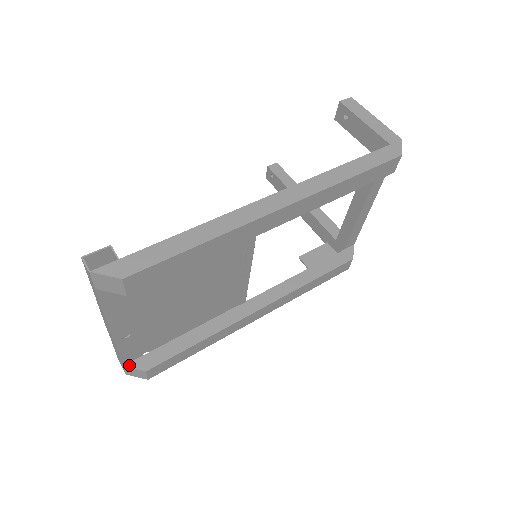
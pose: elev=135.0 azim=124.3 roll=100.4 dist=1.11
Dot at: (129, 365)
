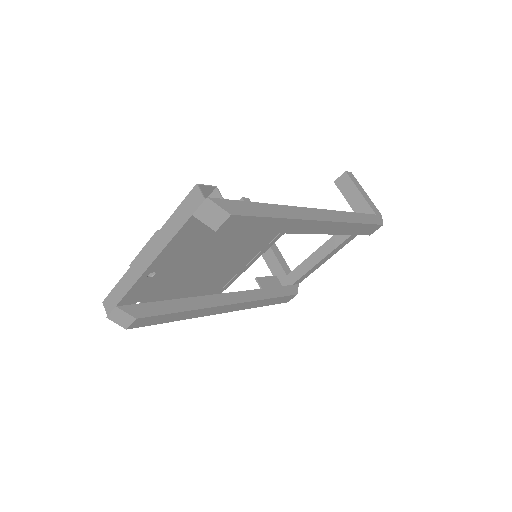
Dot at: (122, 308)
